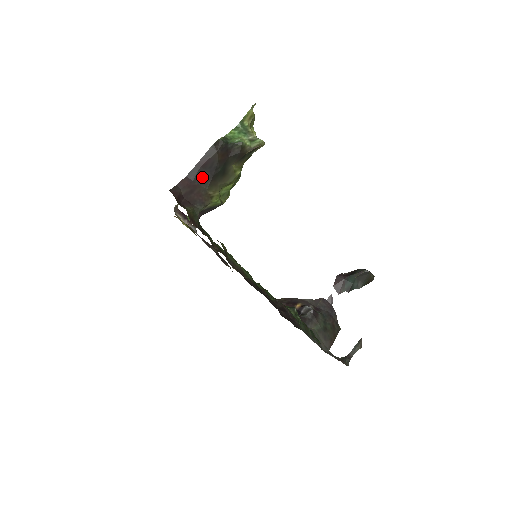
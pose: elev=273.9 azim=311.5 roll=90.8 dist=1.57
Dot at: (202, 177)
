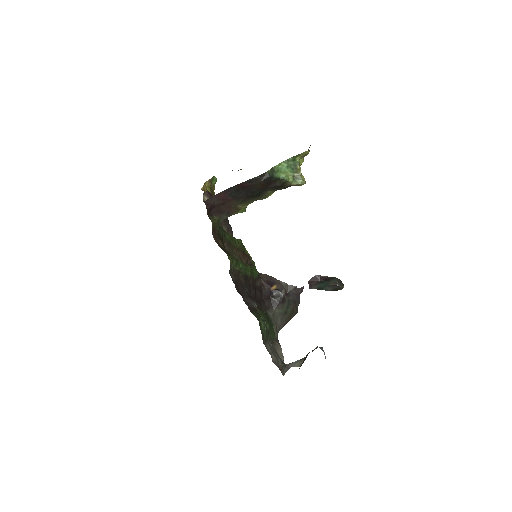
Dot at: (238, 195)
